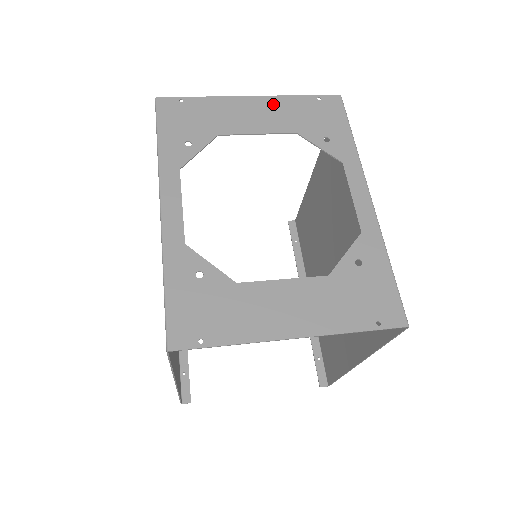
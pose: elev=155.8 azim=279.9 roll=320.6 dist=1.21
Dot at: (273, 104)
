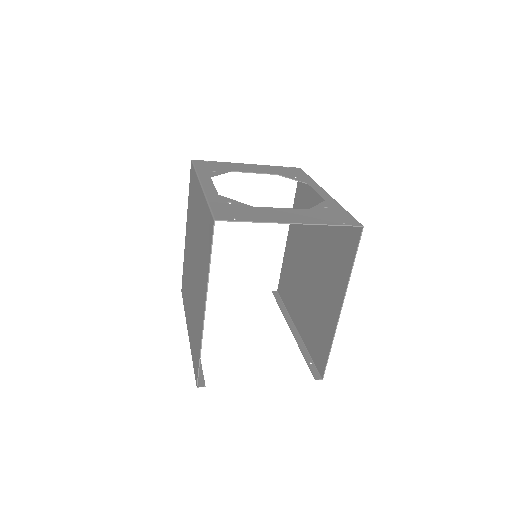
Dot at: (261, 167)
